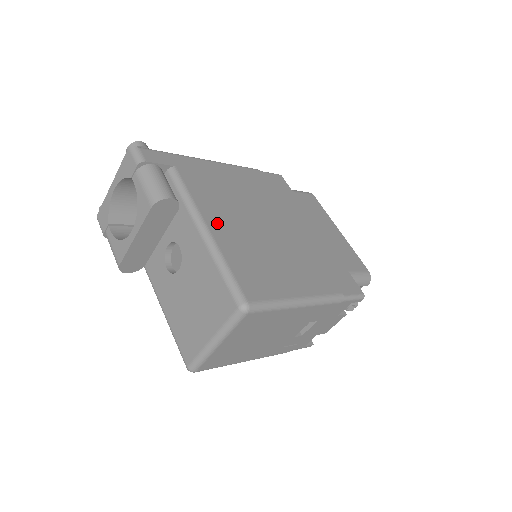
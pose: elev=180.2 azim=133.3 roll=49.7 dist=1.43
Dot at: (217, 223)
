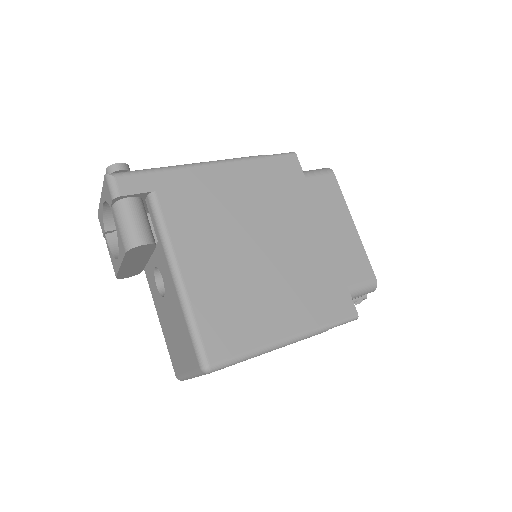
Dot at: (193, 265)
